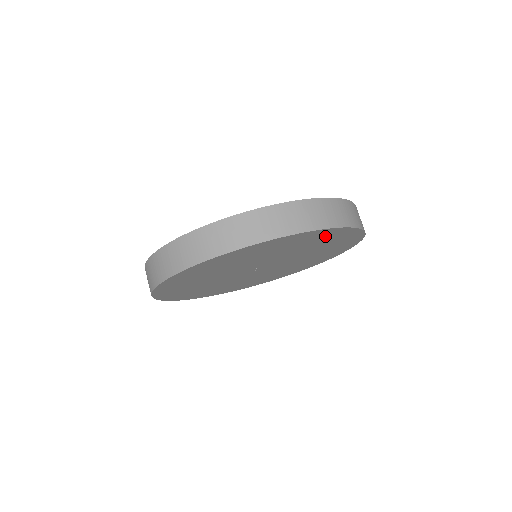
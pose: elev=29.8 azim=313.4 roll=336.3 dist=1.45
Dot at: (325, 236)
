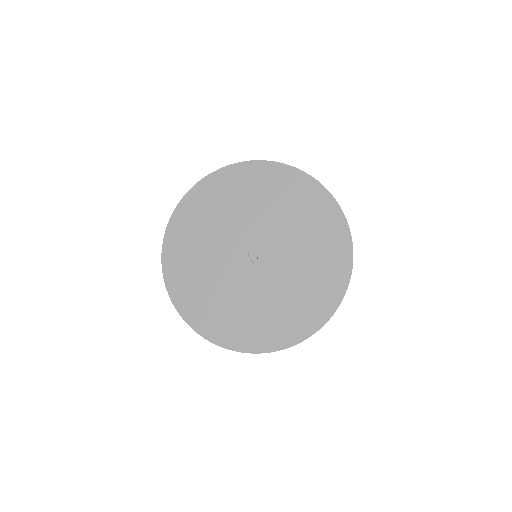
Dot at: (312, 201)
